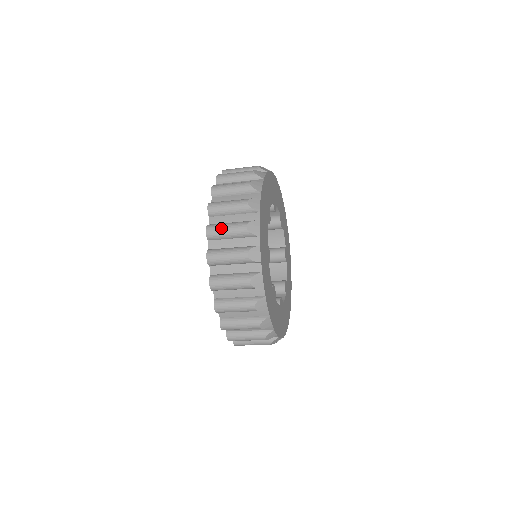
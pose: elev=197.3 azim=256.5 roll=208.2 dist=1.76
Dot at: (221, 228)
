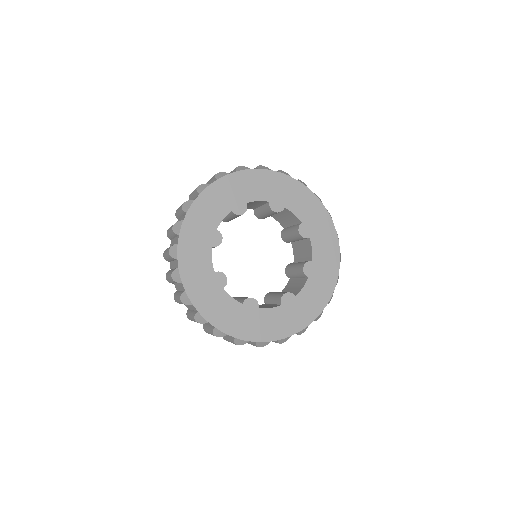
Dot at: occluded
